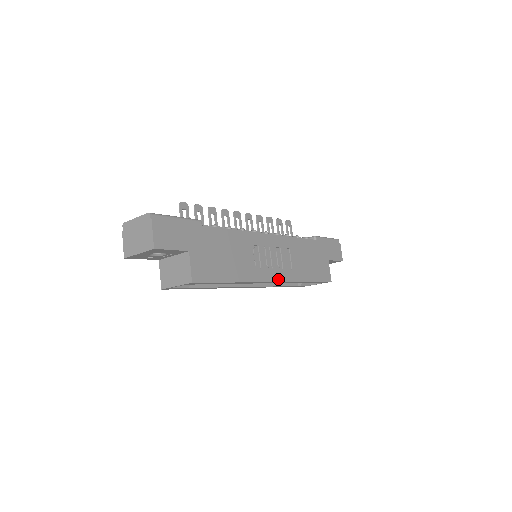
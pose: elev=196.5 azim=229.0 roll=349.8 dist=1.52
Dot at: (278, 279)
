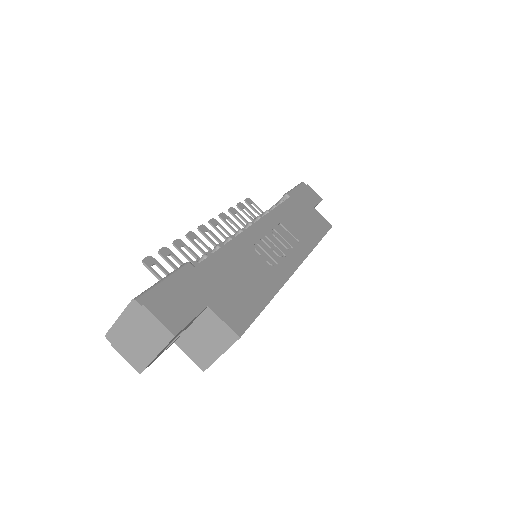
Dot at: (298, 262)
